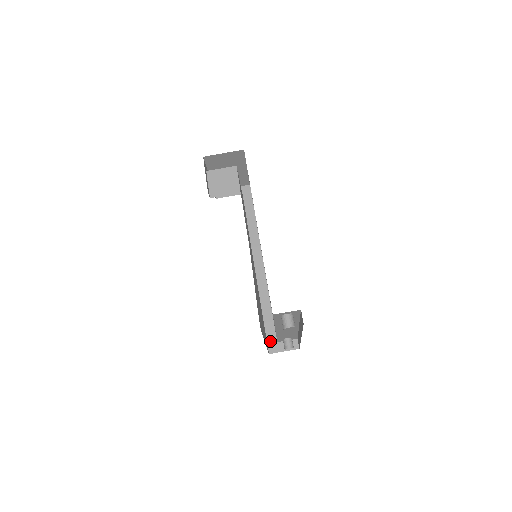
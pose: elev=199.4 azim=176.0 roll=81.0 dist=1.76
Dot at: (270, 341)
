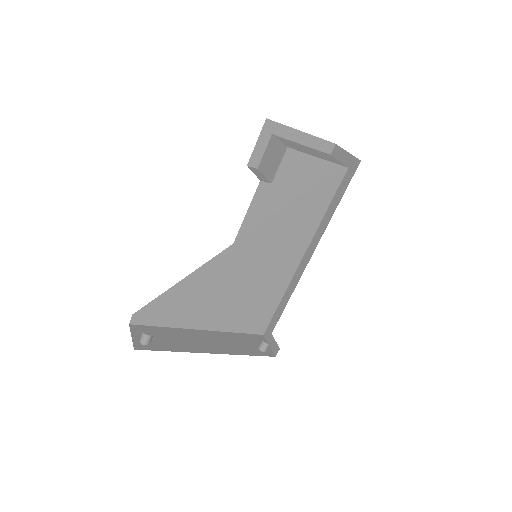
Dot at: (270, 327)
